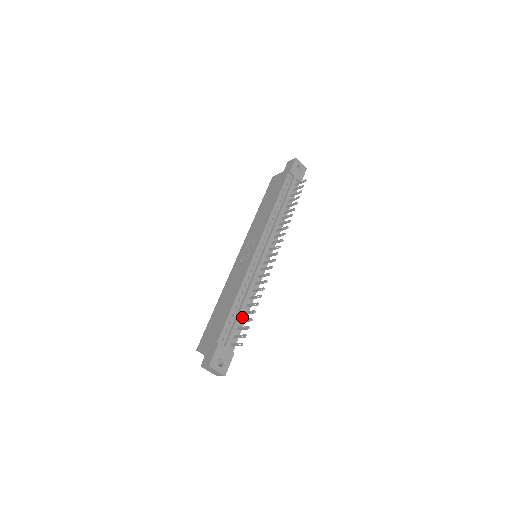
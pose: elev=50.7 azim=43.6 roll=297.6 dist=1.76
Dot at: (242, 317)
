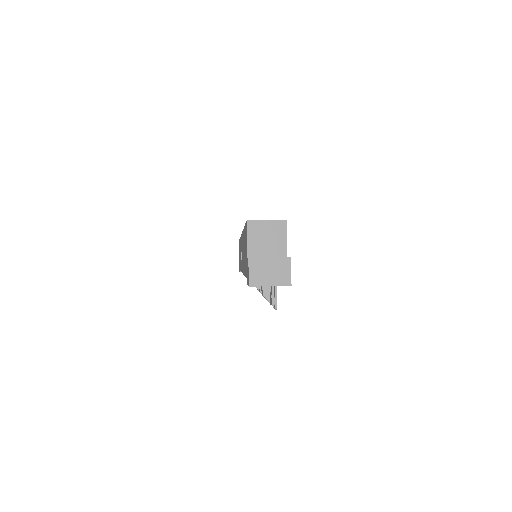
Dot at: occluded
